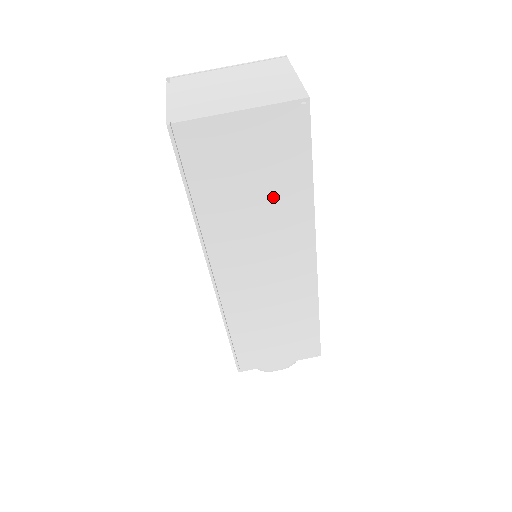
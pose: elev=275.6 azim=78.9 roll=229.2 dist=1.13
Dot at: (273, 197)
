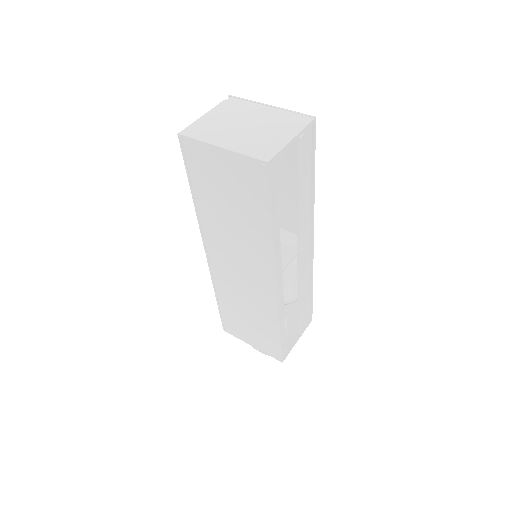
Dot at: (245, 220)
